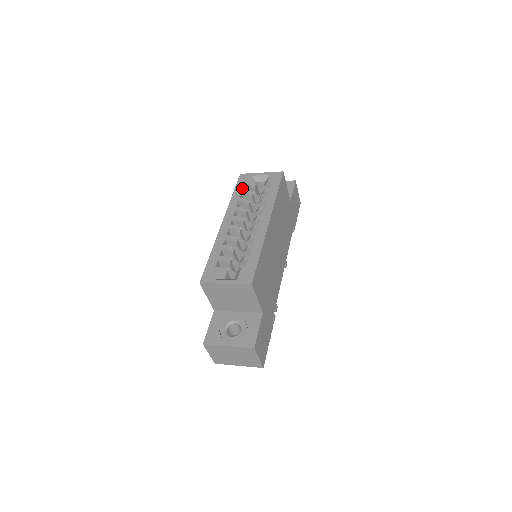
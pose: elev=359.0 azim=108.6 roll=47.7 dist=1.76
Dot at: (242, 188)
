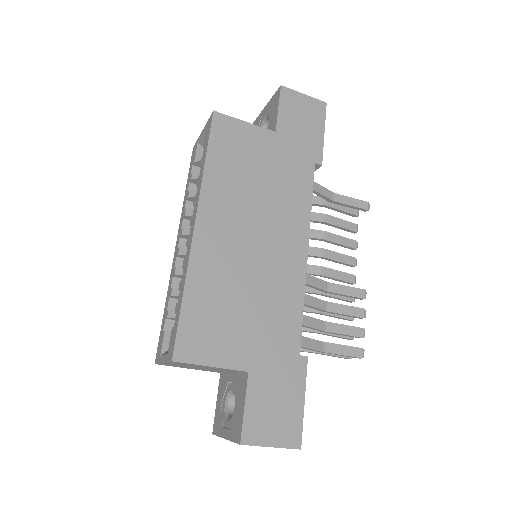
Dot at: (190, 173)
